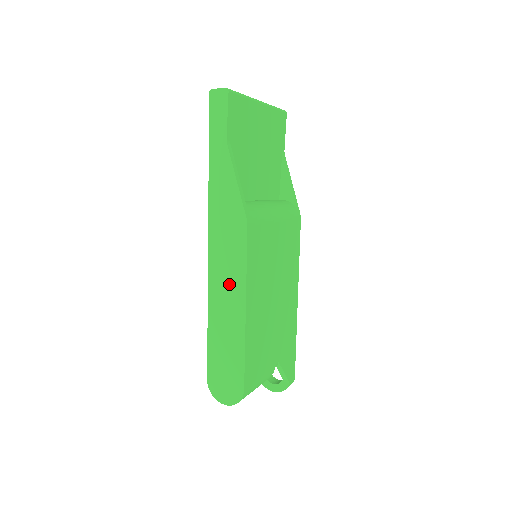
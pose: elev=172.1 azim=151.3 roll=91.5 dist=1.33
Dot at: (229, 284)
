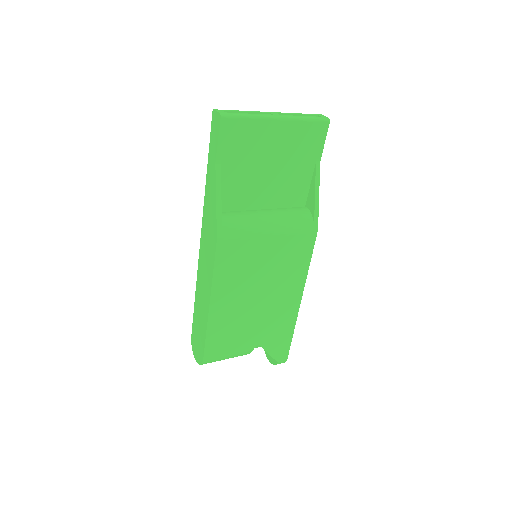
Dot at: (205, 279)
